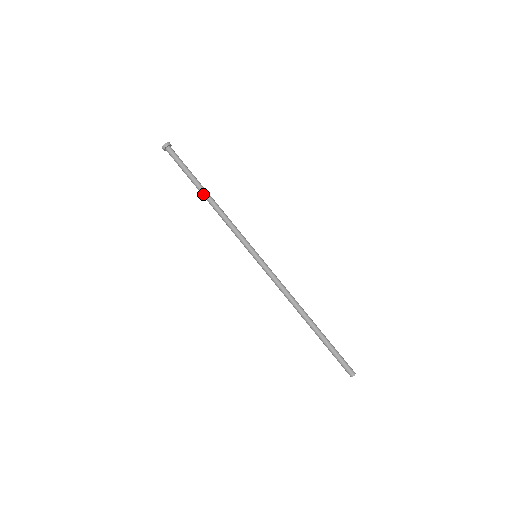
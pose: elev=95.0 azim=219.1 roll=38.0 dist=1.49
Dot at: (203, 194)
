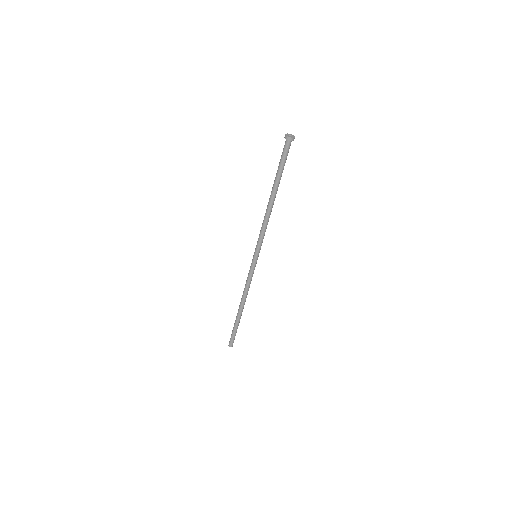
Dot at: (275, 195)
